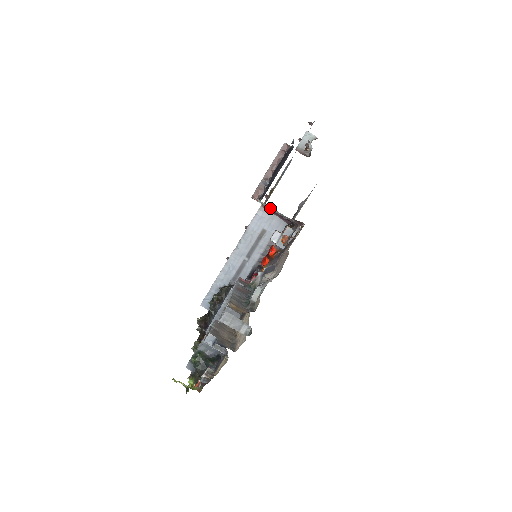
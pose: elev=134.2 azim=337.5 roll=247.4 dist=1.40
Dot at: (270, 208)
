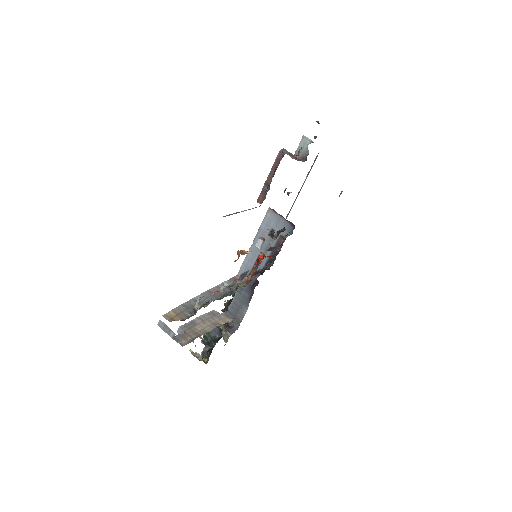
Dot at: occluded
